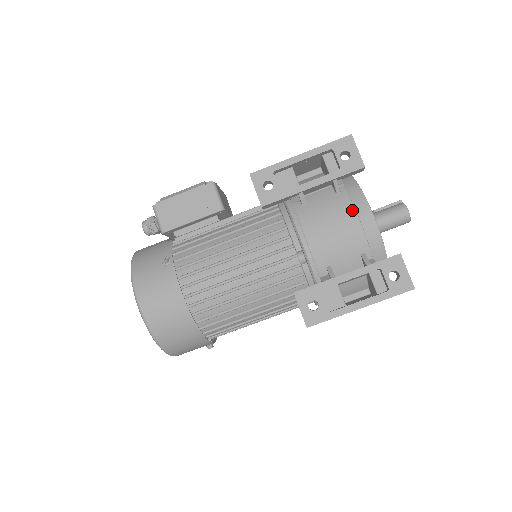
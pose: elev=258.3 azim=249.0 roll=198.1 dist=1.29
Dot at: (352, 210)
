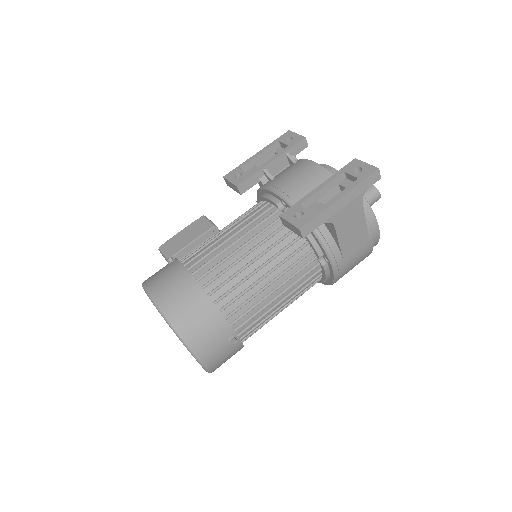
Dot at: (308, 161)
